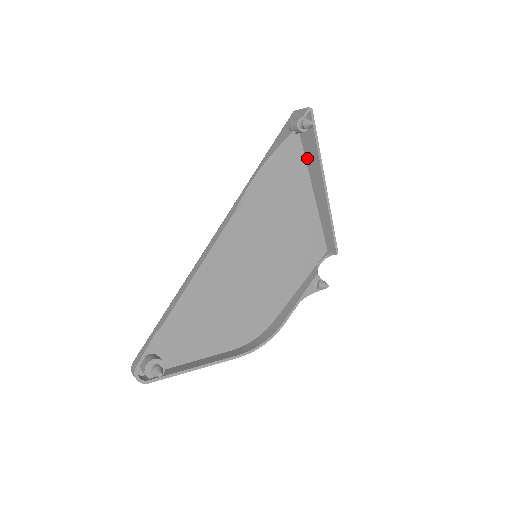
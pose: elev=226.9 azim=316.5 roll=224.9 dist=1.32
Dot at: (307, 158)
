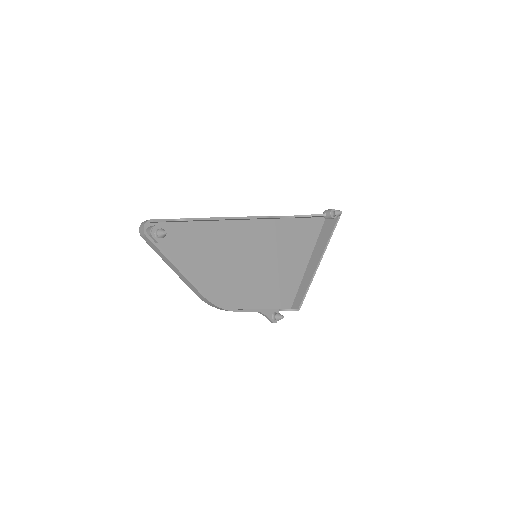
Dot at: (317, 243)
